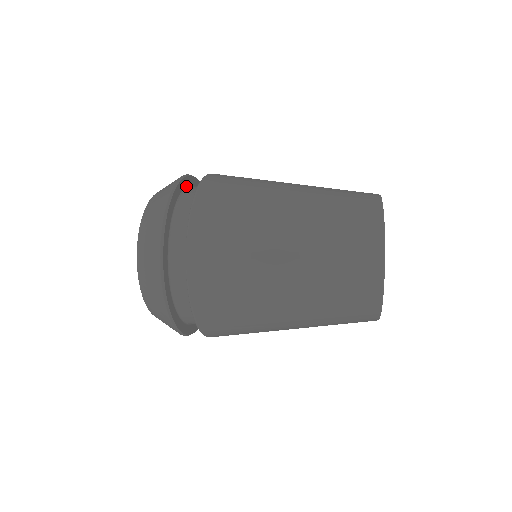
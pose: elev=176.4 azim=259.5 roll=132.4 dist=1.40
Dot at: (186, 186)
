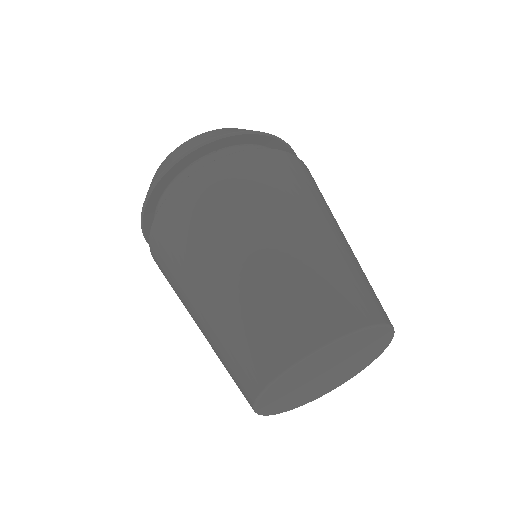
Dot at: (234, 144)
